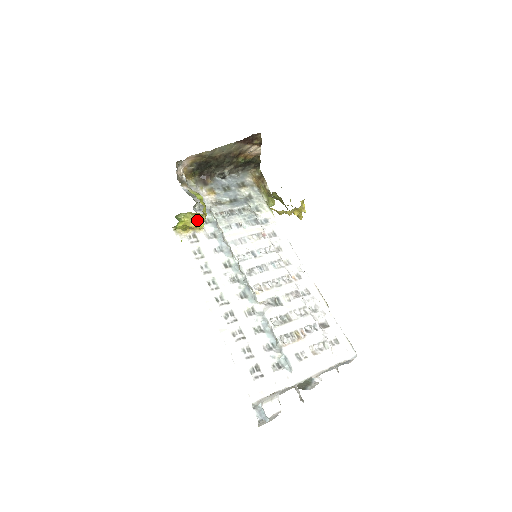
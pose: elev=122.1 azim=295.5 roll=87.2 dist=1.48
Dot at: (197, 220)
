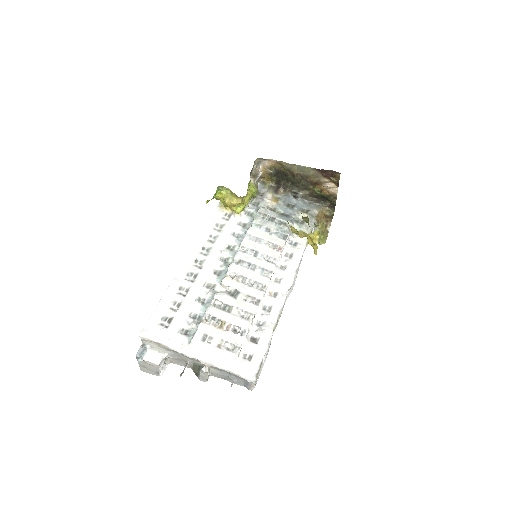
Dot at: (233, 199)
